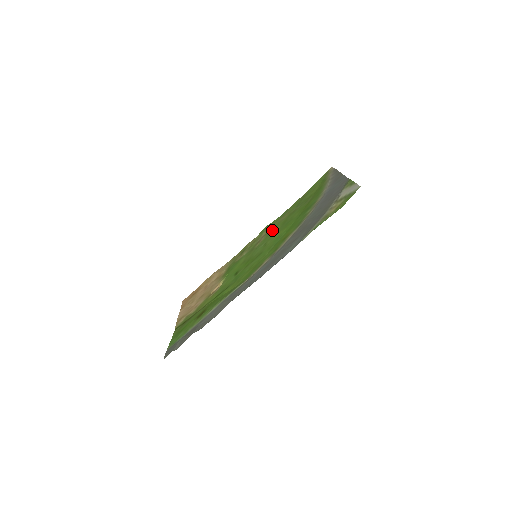
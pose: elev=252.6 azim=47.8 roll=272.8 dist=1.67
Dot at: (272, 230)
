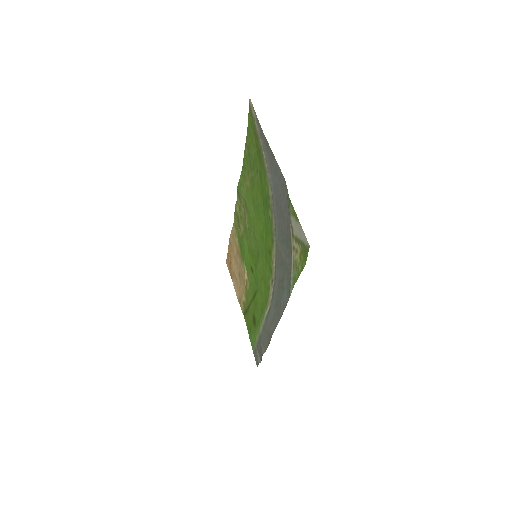
Dot at: (248, 207)
